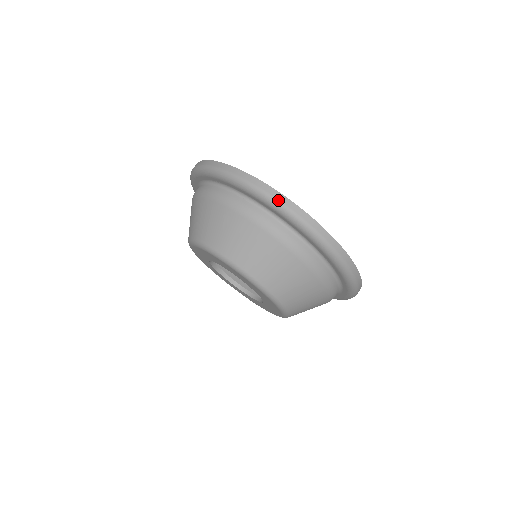
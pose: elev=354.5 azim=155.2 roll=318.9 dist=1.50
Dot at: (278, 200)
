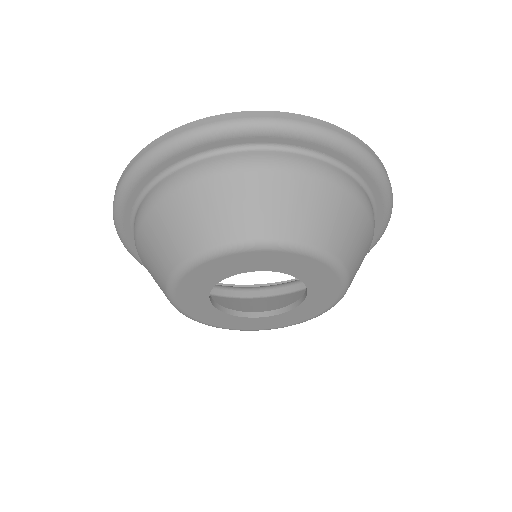
Dot at: (187, 131)
